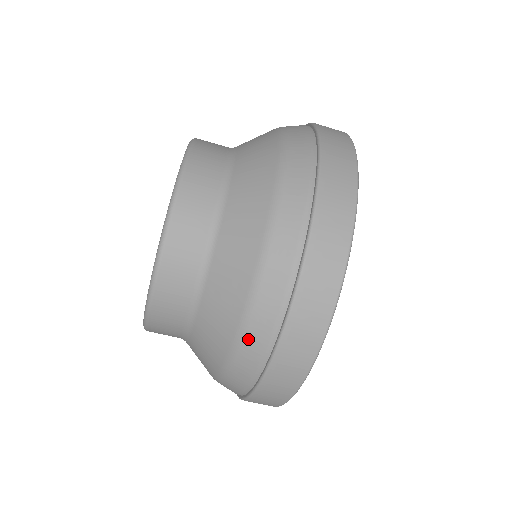
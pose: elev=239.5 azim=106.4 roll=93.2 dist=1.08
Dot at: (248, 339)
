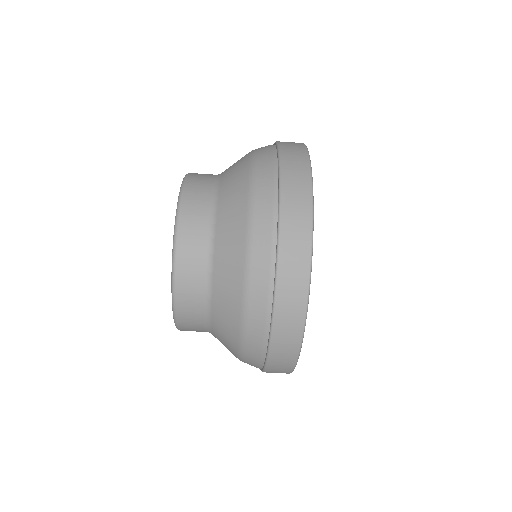
Dot at: (254, 265)
